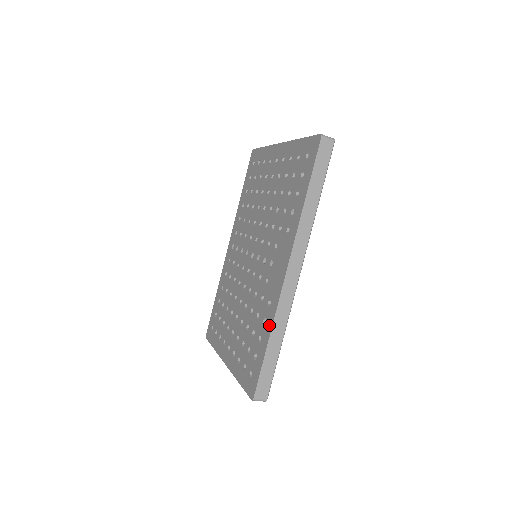
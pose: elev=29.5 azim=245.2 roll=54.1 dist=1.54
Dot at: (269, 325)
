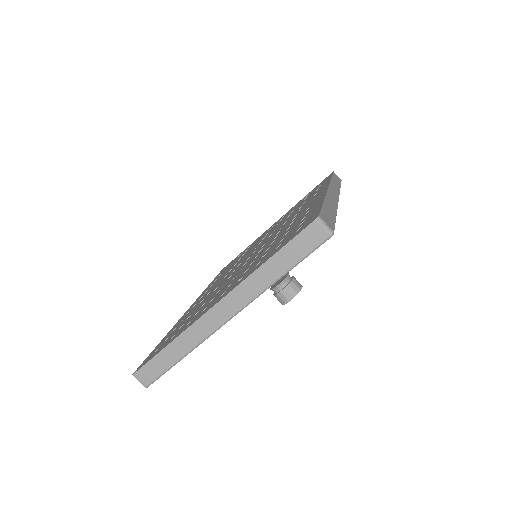
Dot at: (319, 202)
